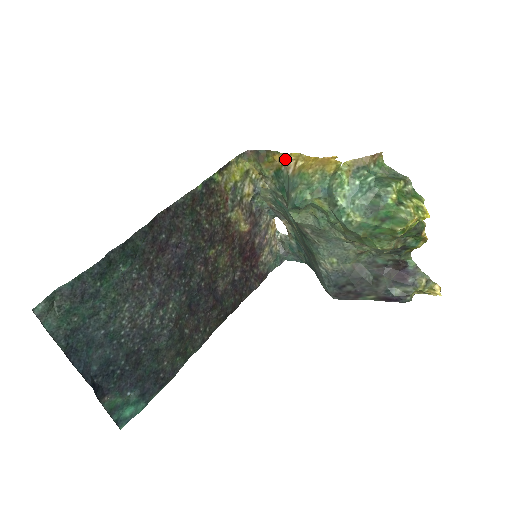
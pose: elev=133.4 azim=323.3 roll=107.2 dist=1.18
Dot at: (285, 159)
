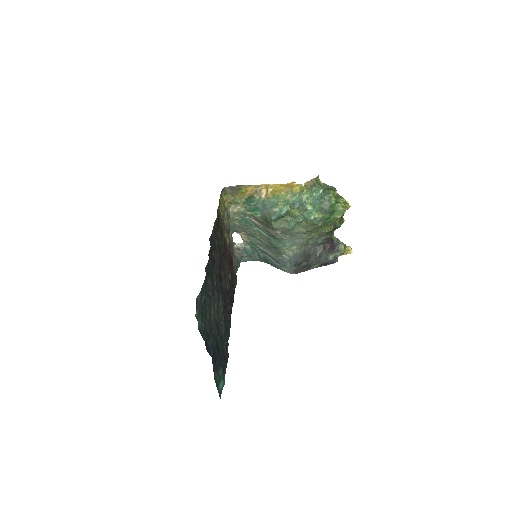
Dot at: (257, 189)
